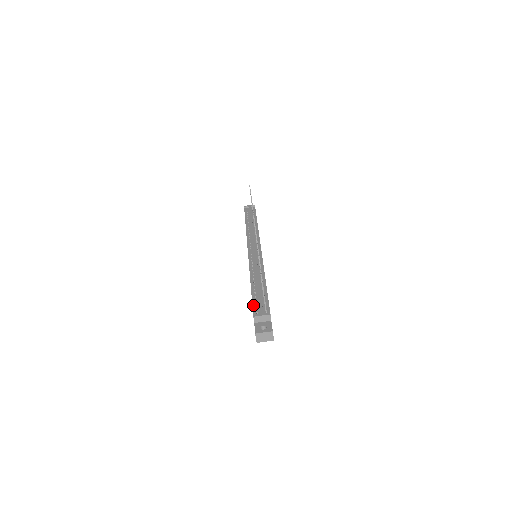
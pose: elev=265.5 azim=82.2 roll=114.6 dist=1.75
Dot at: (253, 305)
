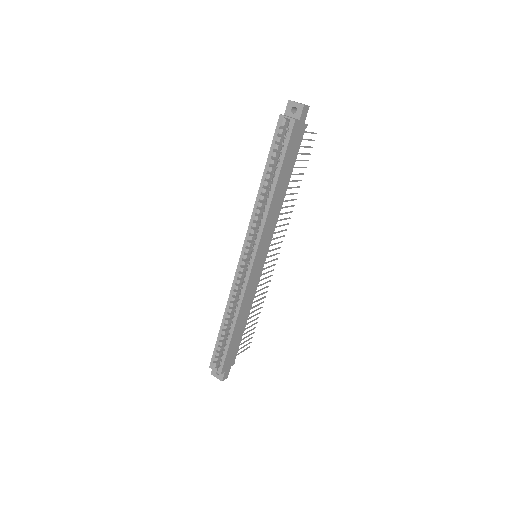
Dot at: occluded
